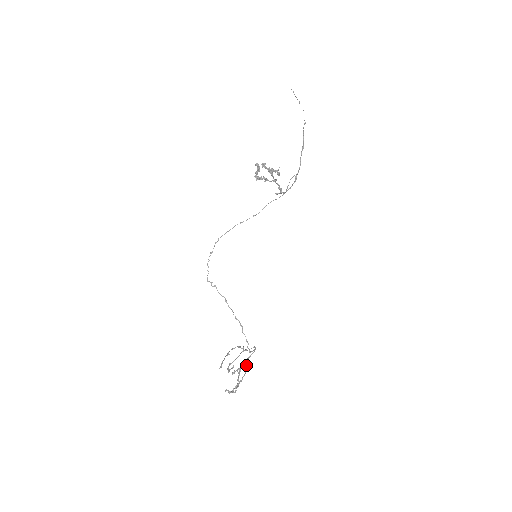
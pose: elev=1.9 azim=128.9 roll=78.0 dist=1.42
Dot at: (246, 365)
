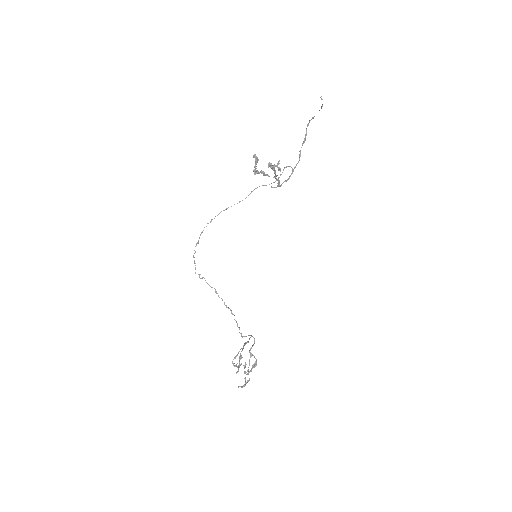
Dot at: (250, 357)
